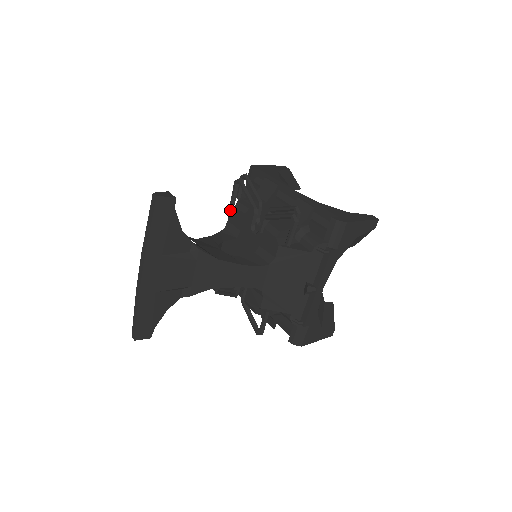
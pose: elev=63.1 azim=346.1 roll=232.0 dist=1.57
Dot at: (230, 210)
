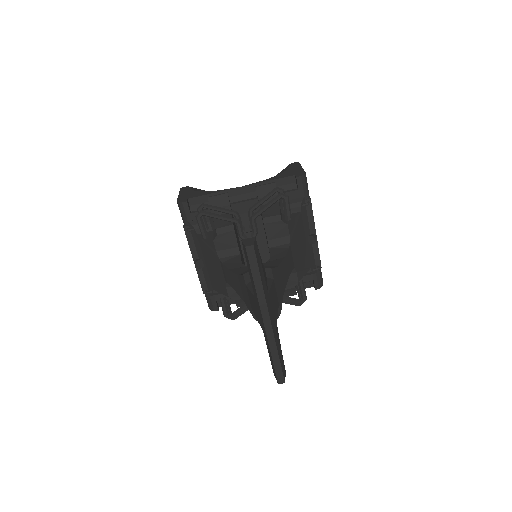
Dot at: (213, 241)
